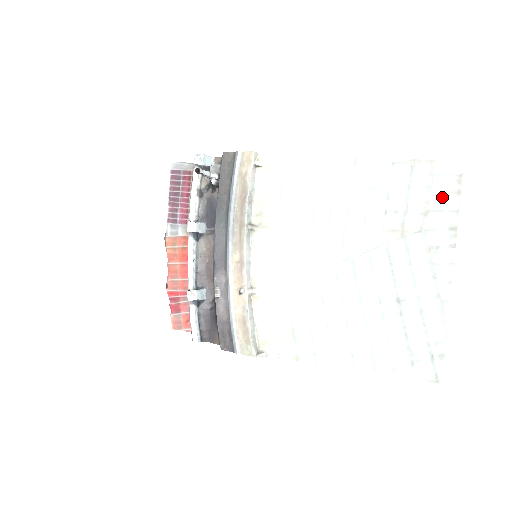
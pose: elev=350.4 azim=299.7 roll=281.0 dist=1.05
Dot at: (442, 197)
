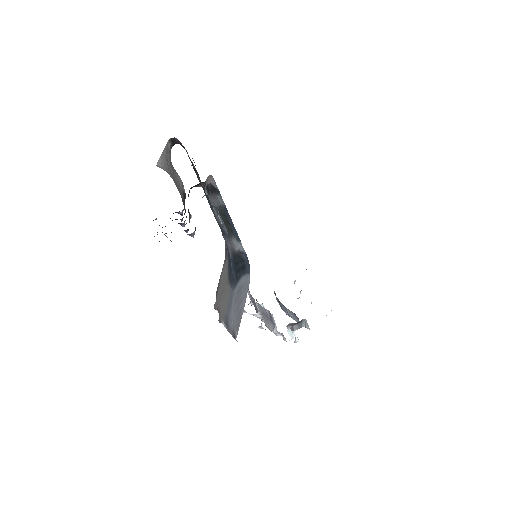
Dot at: occluded
